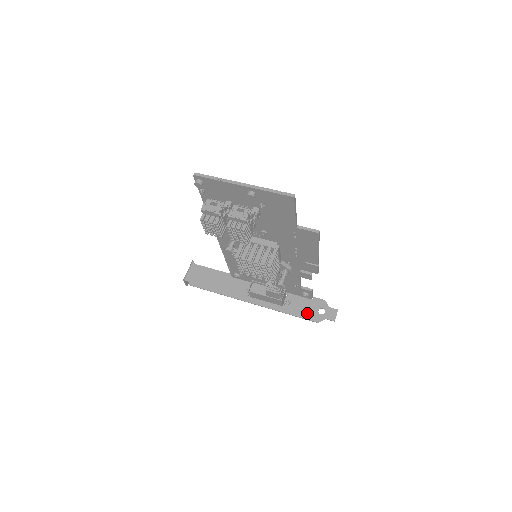
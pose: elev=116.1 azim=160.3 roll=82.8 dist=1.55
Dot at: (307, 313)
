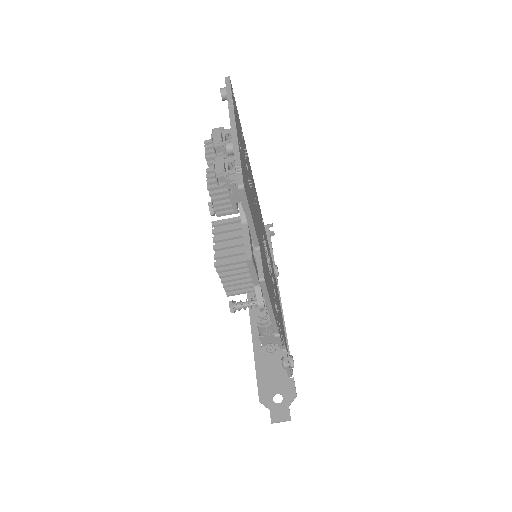
Dot at: (266, 380)
